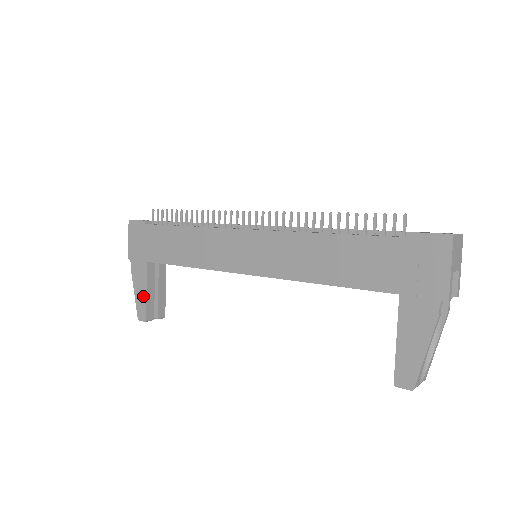
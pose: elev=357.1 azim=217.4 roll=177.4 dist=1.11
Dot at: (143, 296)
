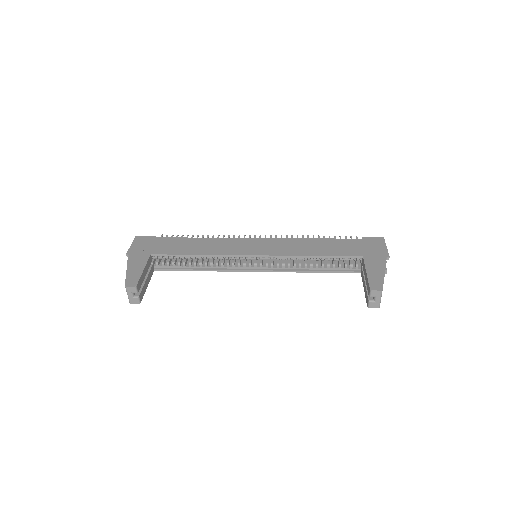
Dot at: (138, 272)
